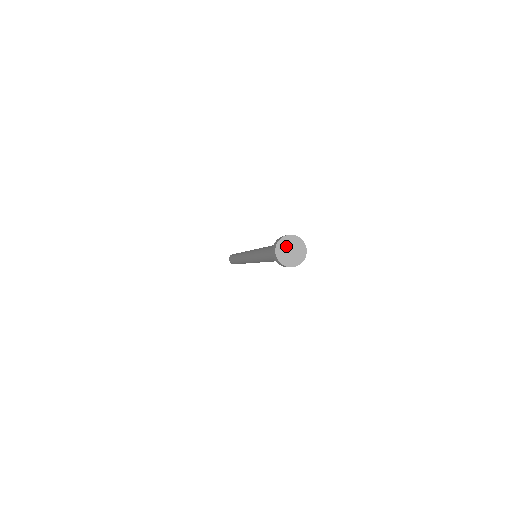
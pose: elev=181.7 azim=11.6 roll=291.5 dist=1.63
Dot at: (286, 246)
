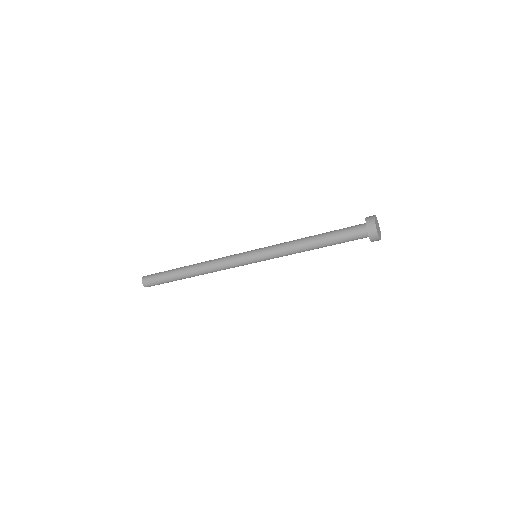
Dot at: (376, 223)
